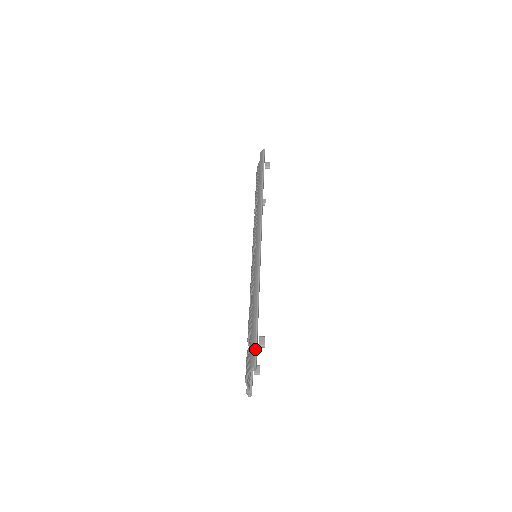
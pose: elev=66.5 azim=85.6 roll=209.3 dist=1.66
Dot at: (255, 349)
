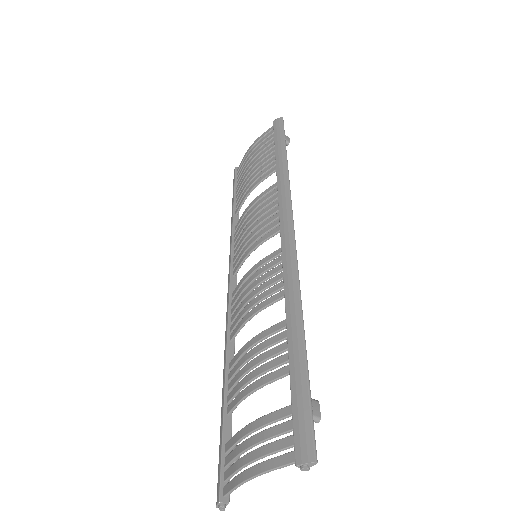
Dot at: (312, 423)
